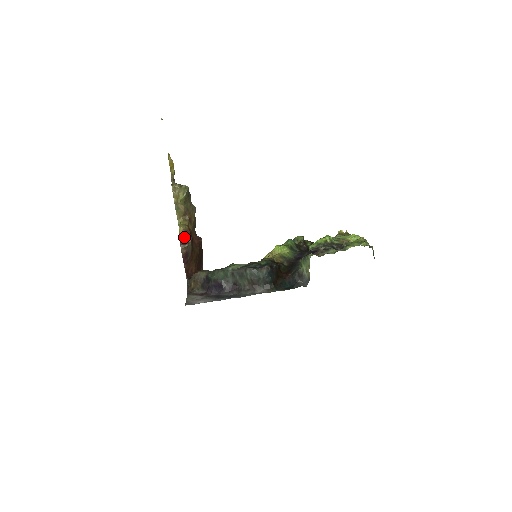
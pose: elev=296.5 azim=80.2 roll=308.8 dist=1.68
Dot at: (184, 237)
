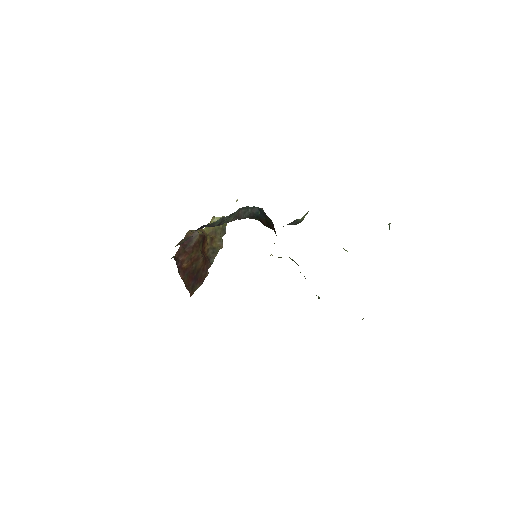
Dot at: occluded
